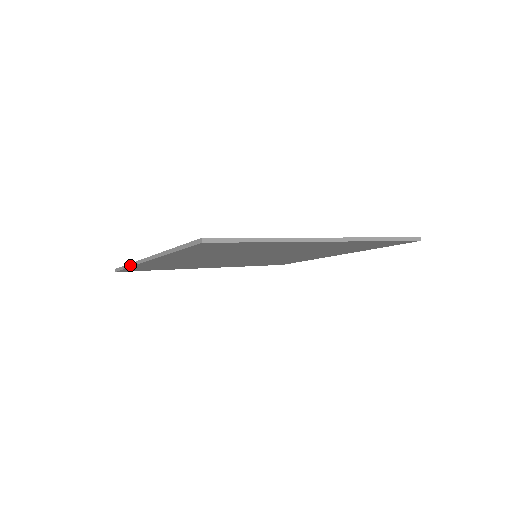
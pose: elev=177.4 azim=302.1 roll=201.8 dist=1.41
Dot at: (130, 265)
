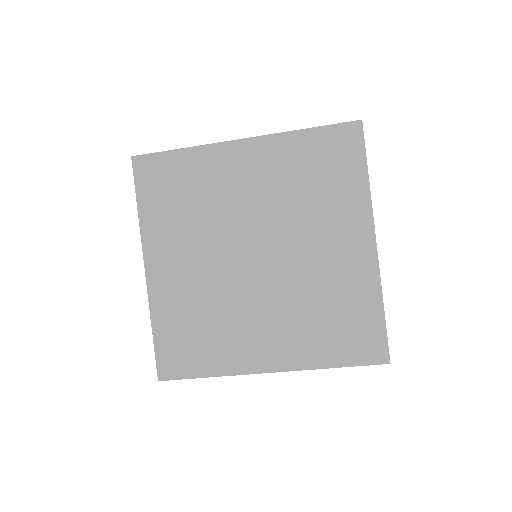
Dot at: (151, 322)
